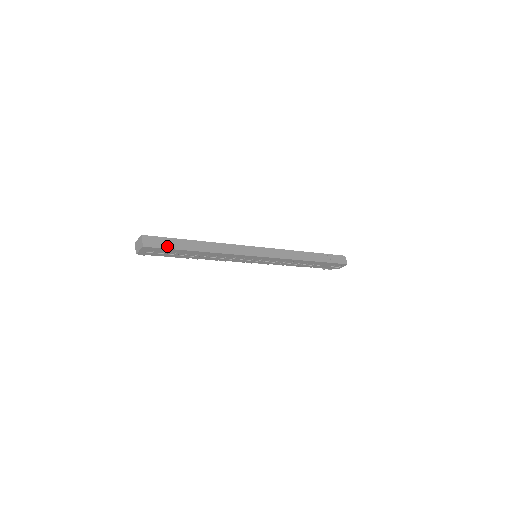
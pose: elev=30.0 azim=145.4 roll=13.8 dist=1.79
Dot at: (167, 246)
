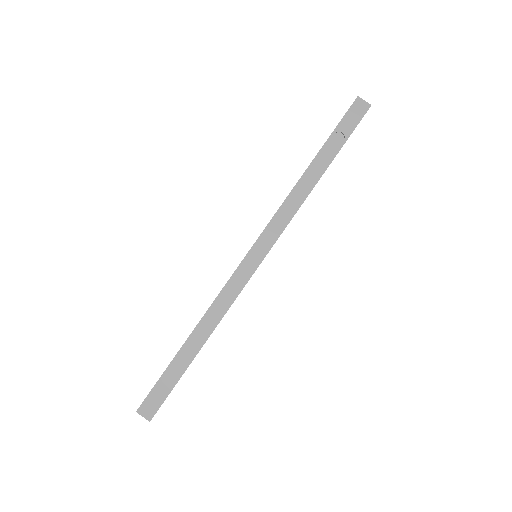
Dot at: (167, 390)
